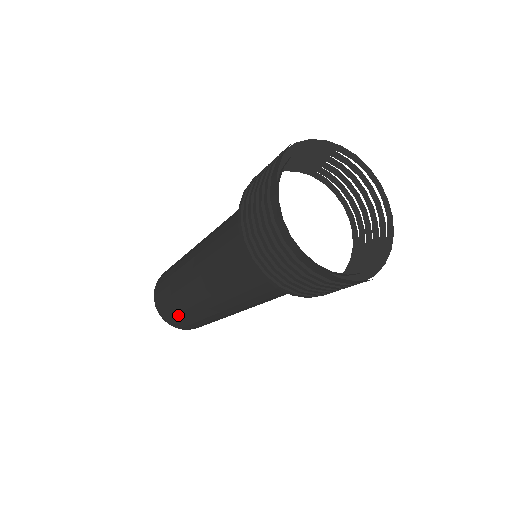
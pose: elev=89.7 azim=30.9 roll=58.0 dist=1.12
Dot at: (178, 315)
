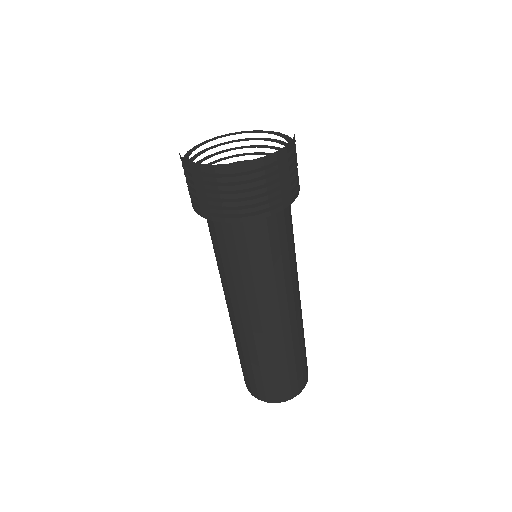
Dot at: occluded
